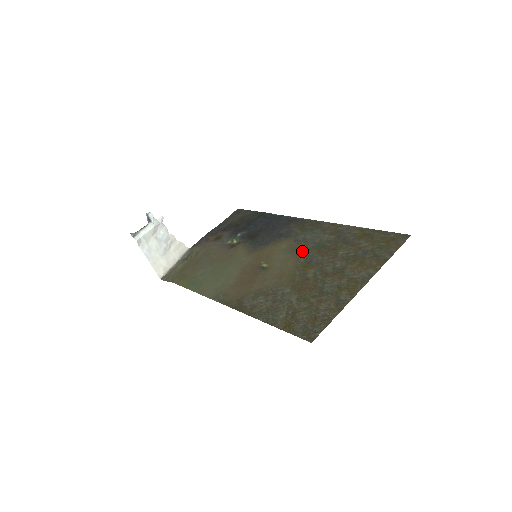
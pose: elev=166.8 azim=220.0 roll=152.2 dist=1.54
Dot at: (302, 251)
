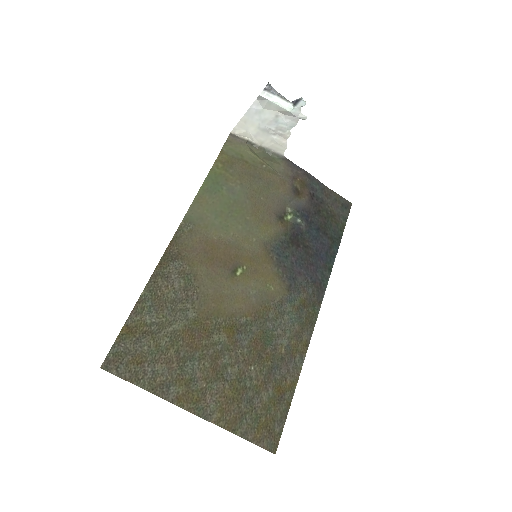
Dot at: (260, 316)
